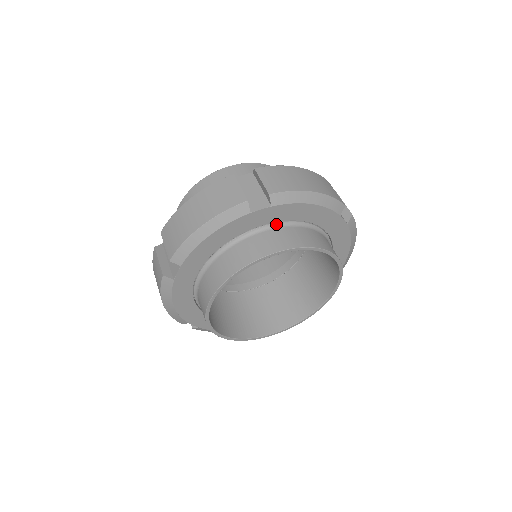
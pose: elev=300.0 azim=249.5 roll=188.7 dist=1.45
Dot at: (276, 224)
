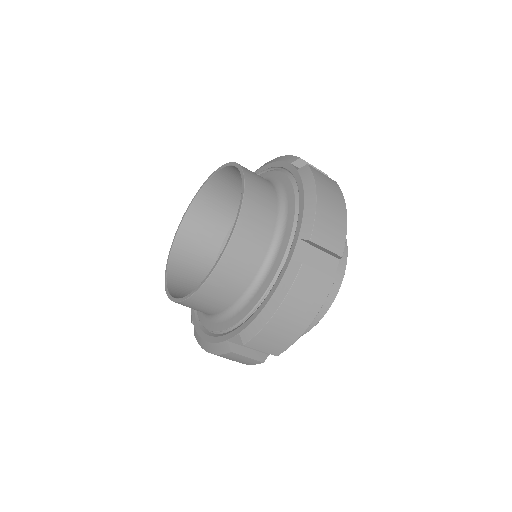
Dot at: occluded
